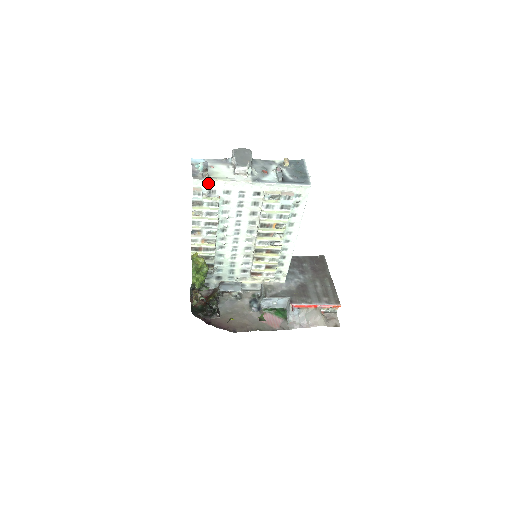
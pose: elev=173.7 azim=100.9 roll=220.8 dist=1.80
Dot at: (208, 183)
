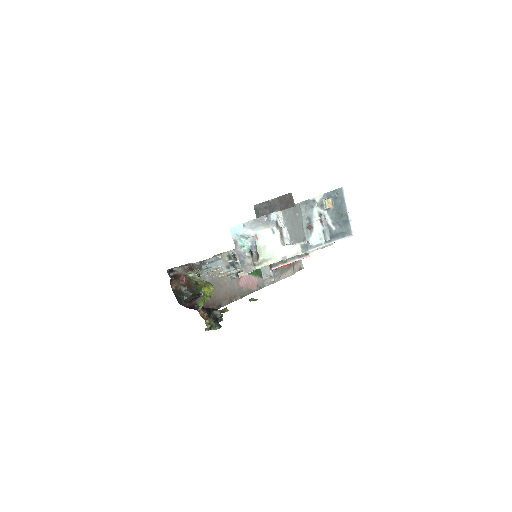
Dot at: (257, 267)
